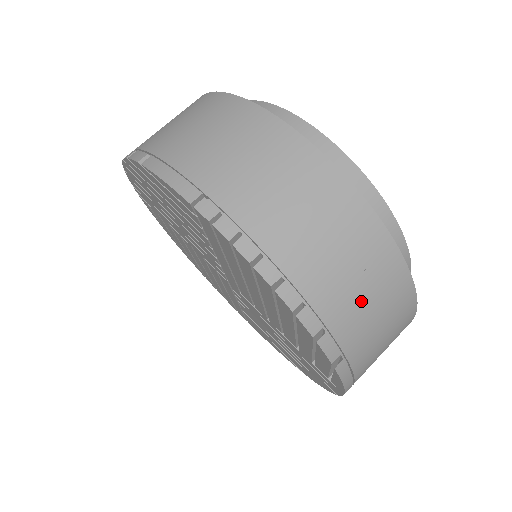
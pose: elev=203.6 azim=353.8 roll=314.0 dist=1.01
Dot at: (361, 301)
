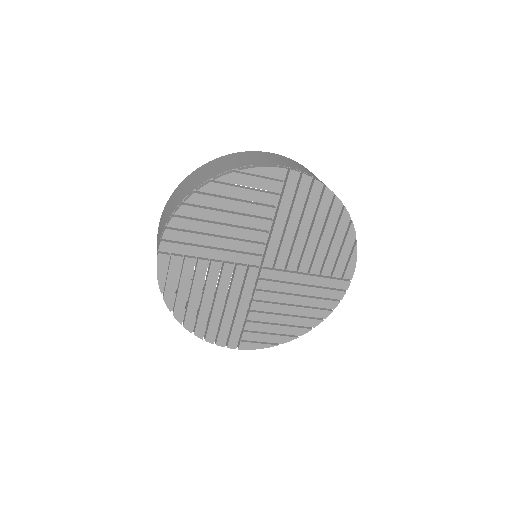
Dot at: occluded
